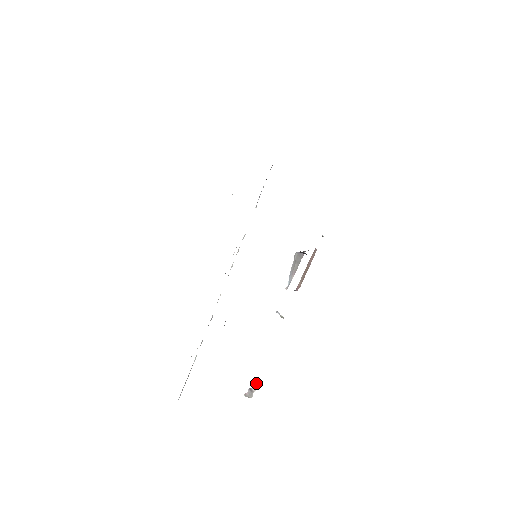
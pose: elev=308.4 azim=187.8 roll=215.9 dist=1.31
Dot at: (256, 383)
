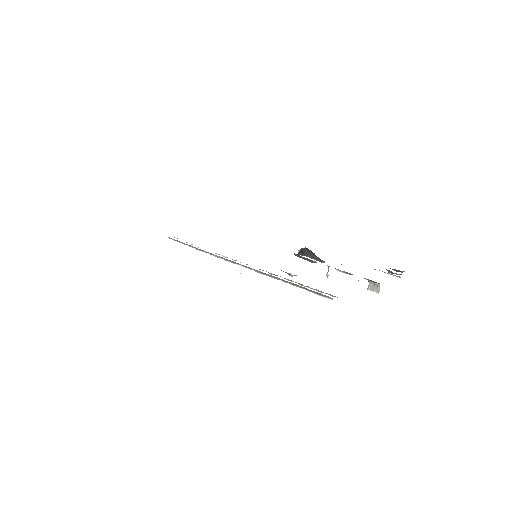
Dot at: occluded
